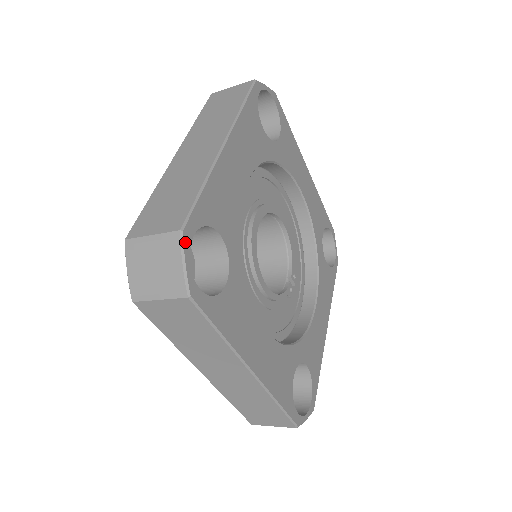
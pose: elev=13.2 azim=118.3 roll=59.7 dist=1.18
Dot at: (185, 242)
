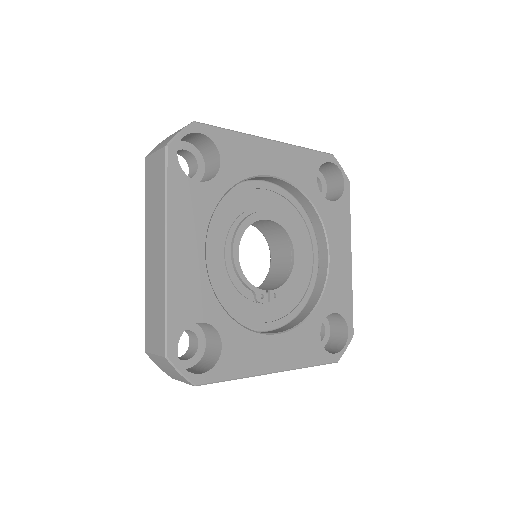
Dot at: (191, 127)
